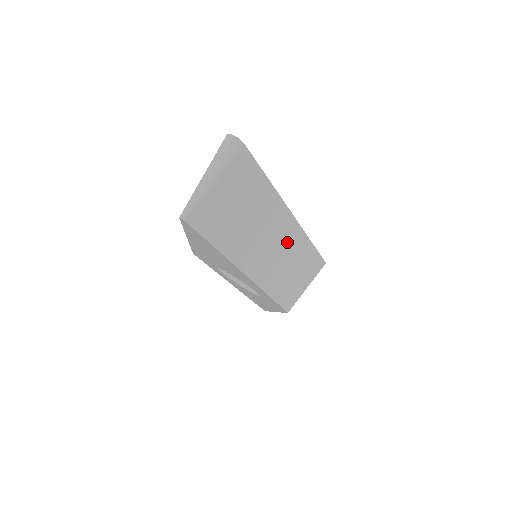
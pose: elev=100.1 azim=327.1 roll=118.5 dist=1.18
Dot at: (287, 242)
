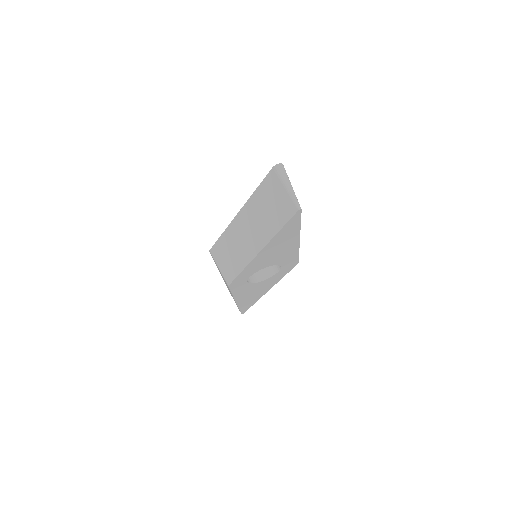
Dot at: occluded
